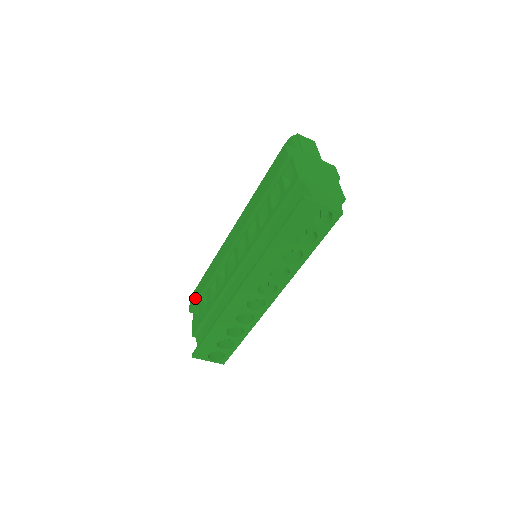
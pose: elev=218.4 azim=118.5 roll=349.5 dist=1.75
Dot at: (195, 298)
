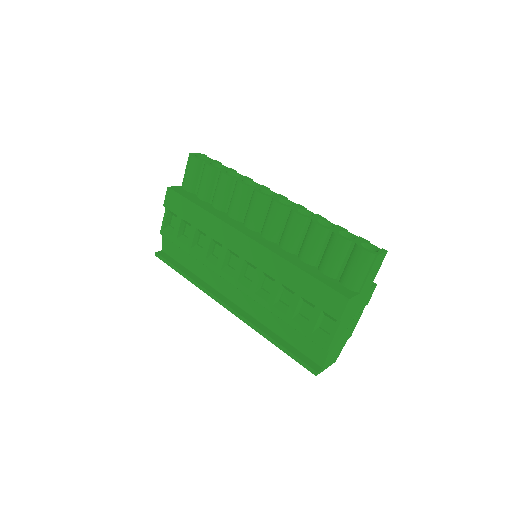
Dot at: (175, 208)
